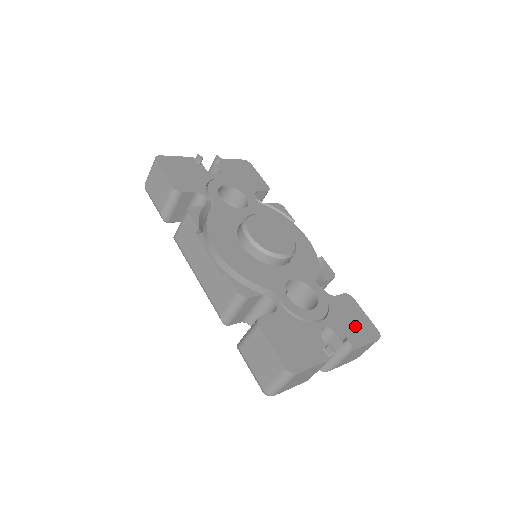
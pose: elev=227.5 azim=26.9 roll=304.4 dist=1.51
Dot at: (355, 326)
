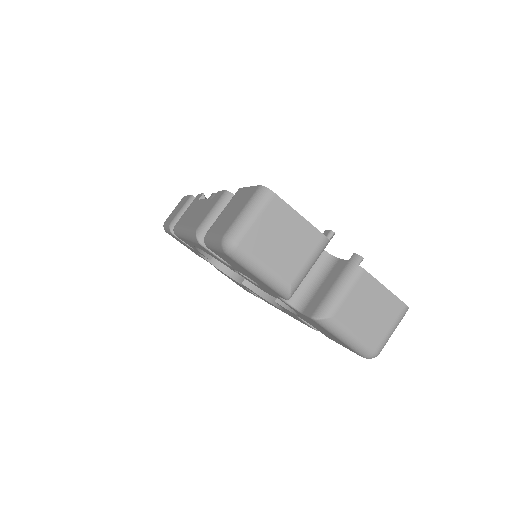
Dot at: occluded
